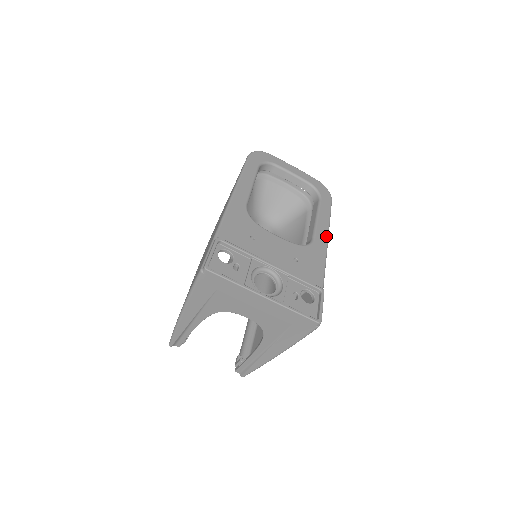
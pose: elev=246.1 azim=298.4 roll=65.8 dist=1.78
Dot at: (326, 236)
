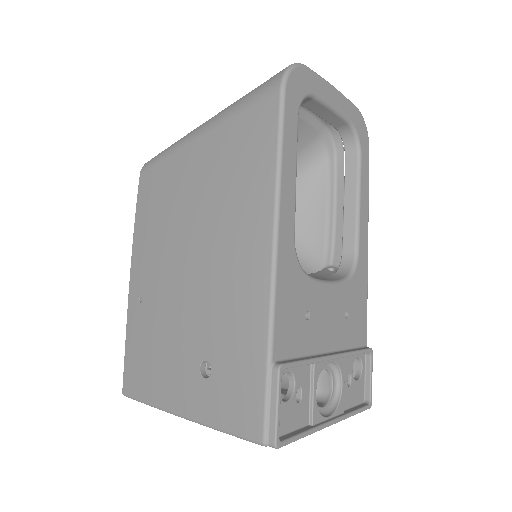
Dot at: (367, 237)
